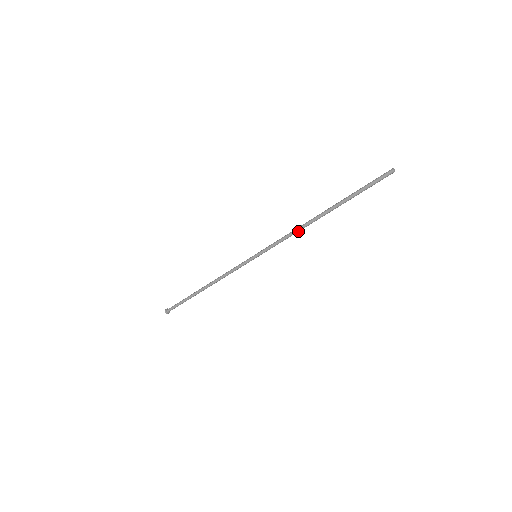
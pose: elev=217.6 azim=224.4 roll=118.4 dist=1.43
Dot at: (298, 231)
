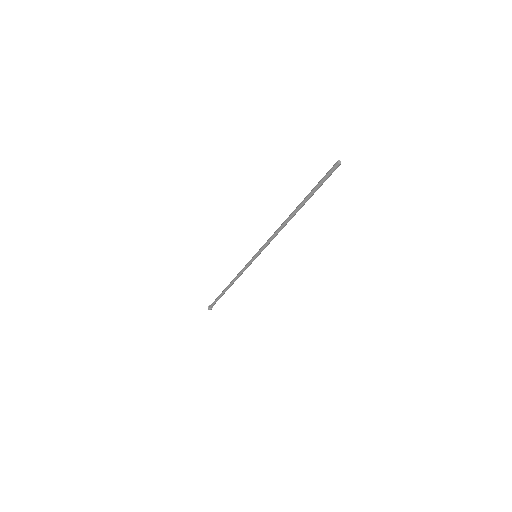
Dot at: (280, 230)
